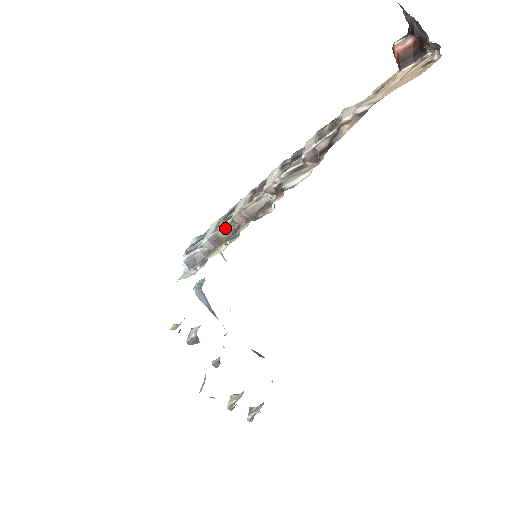
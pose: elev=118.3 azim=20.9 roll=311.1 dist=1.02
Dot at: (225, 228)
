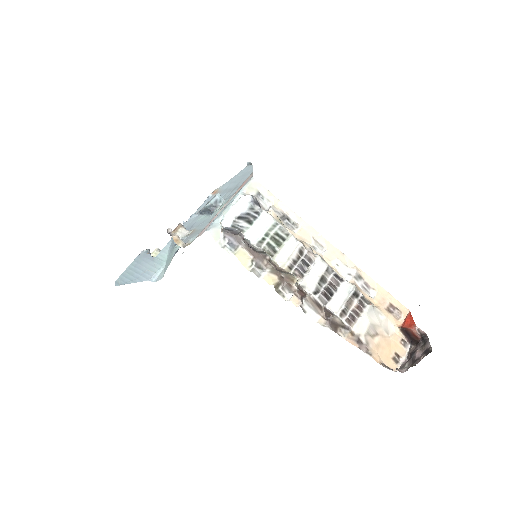
Dot at: (264, 251)
